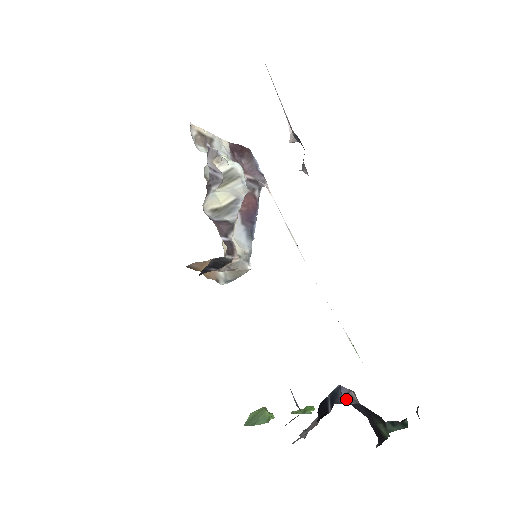
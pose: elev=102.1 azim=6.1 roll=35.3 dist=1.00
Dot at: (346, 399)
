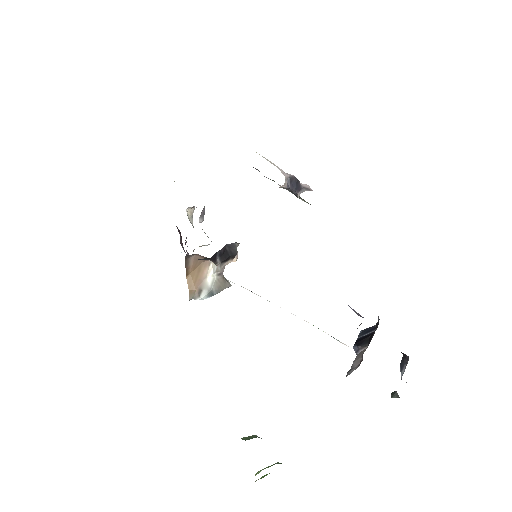
Dot at: occluded
